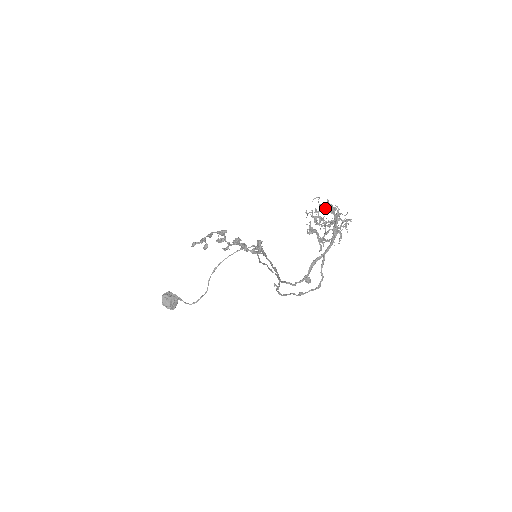
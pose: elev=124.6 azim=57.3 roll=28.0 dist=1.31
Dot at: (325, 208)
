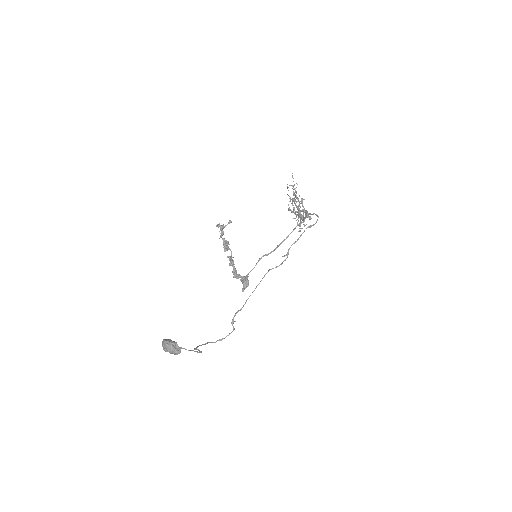
Dot at: (289, 208)
